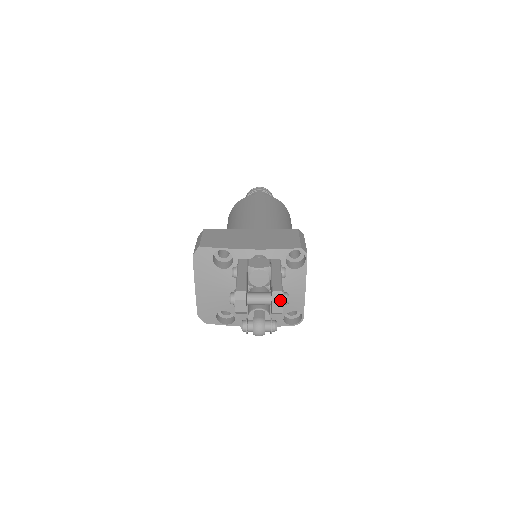
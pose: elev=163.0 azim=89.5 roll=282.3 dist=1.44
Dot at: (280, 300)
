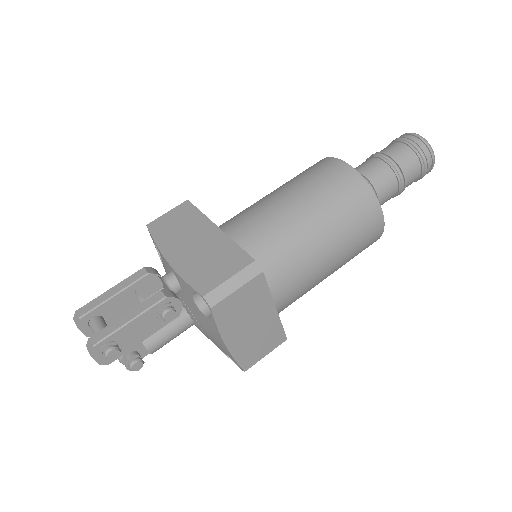
Dot at: (89, 353)
